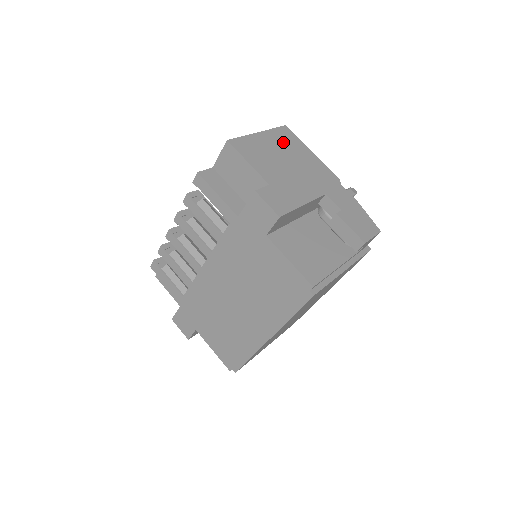
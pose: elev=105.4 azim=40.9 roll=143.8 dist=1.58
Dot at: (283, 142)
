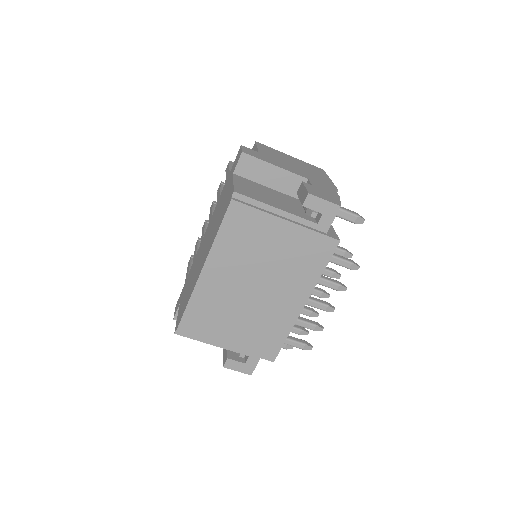
Dot at: (307, 166)
